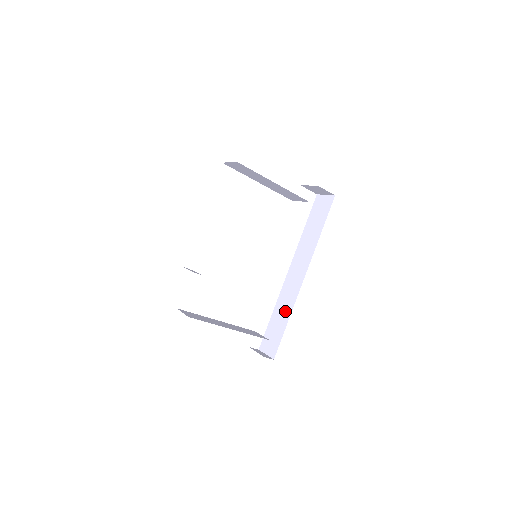
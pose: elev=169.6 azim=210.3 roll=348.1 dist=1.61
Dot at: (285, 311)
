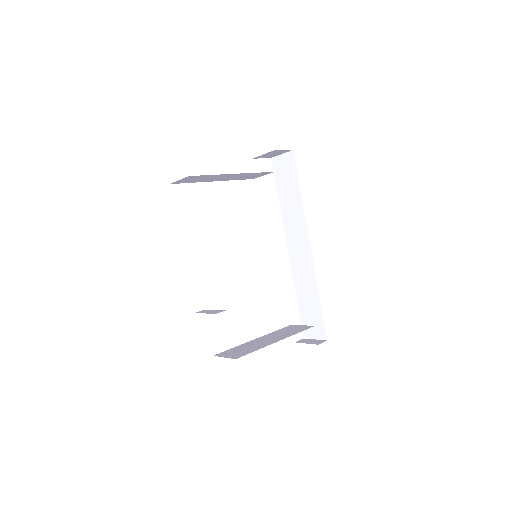
Dot at: (310, 289)
